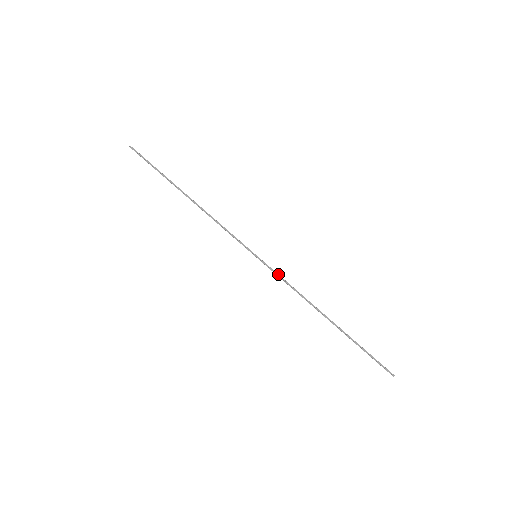
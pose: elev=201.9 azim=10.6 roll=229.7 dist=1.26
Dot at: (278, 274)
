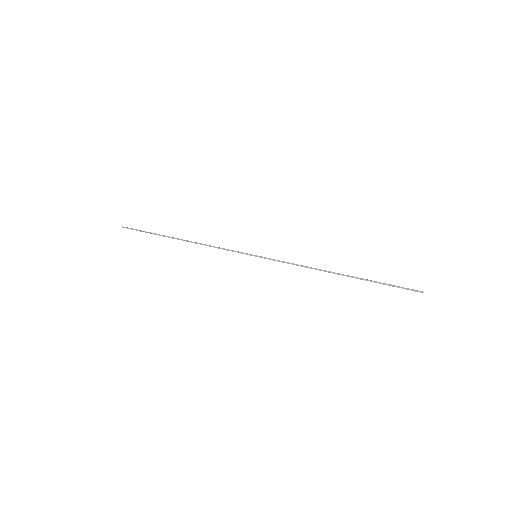
Dot at: (280, 261)
